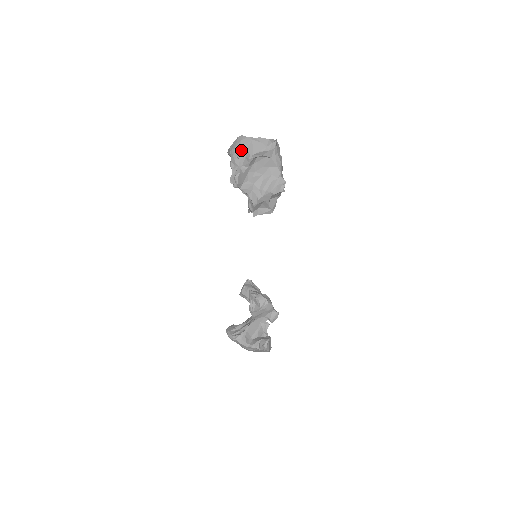
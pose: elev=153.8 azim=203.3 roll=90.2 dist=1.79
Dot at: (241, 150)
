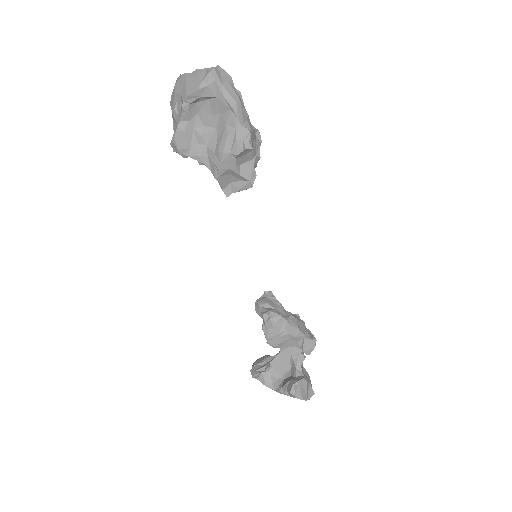
Dot at: (176, 97)
